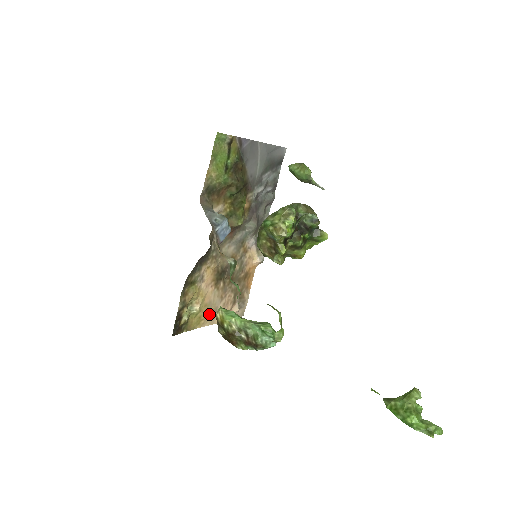
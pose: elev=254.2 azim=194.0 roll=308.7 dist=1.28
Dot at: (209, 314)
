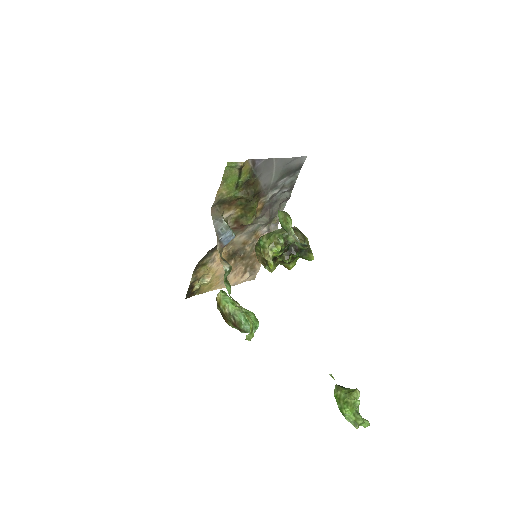
Dot at: (220, 282)
